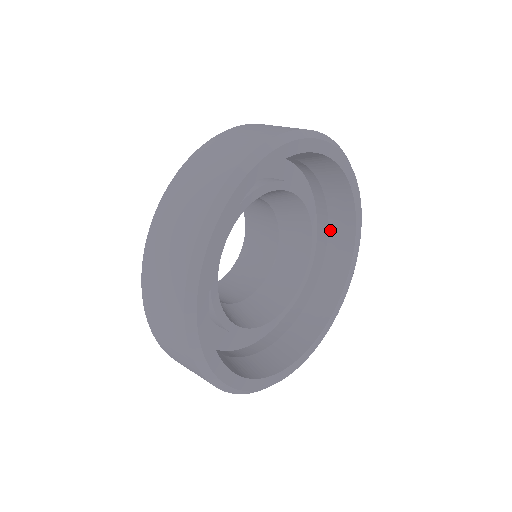
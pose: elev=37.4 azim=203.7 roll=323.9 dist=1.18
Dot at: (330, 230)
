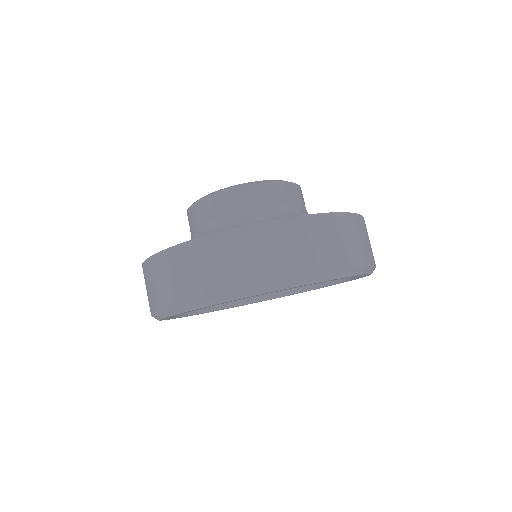
Dot at: occluded
